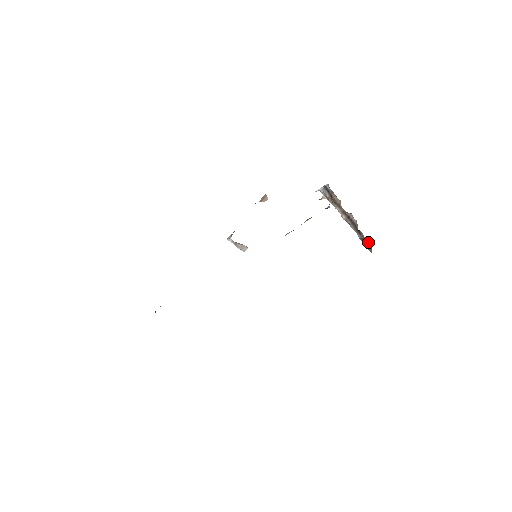
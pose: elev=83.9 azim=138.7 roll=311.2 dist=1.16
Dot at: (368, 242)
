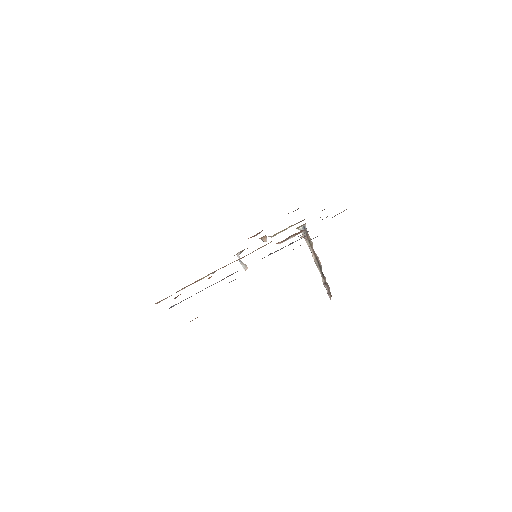
Dot at: (329, 288)
